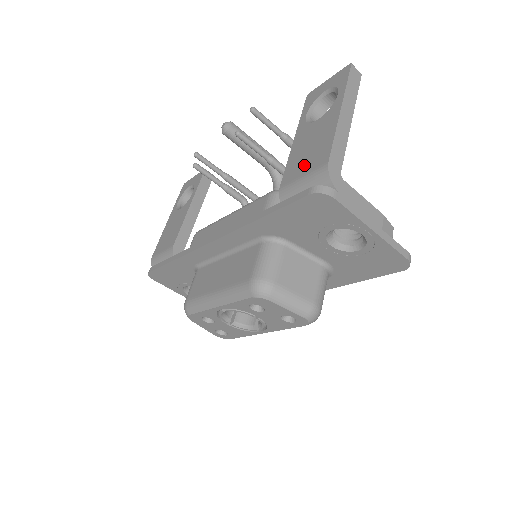
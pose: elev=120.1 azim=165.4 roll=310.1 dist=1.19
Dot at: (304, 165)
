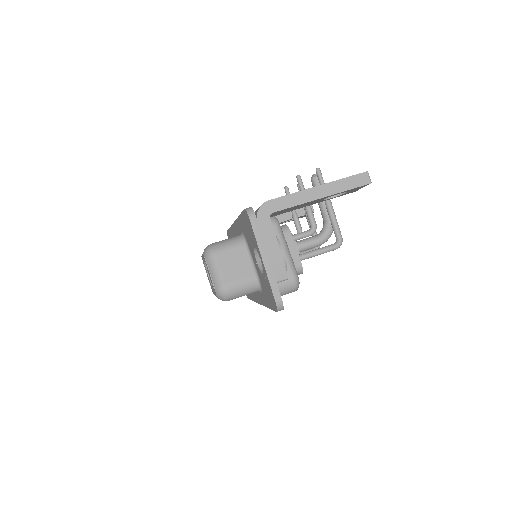
Dot at: occluded
